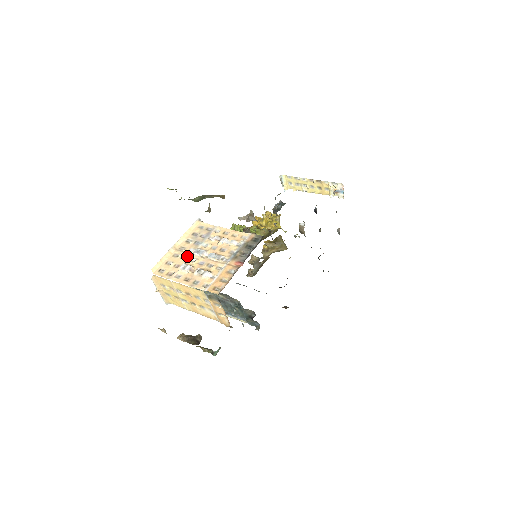
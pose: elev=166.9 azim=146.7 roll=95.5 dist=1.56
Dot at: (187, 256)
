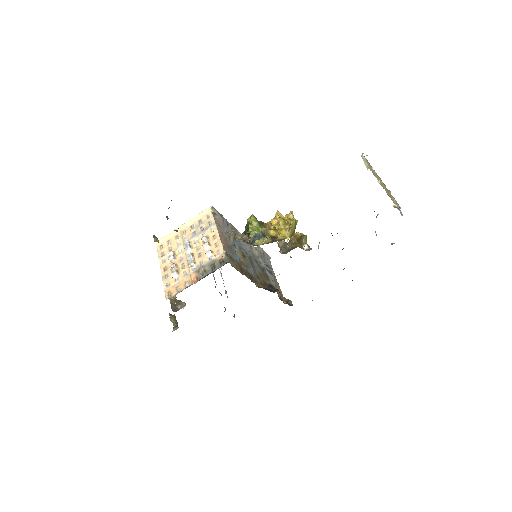
Dot at: (180, 244)
